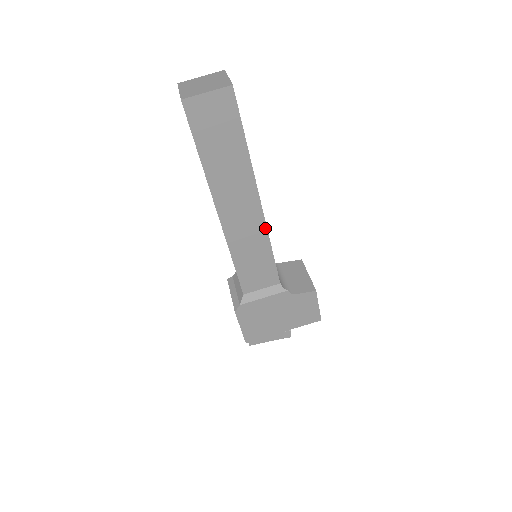
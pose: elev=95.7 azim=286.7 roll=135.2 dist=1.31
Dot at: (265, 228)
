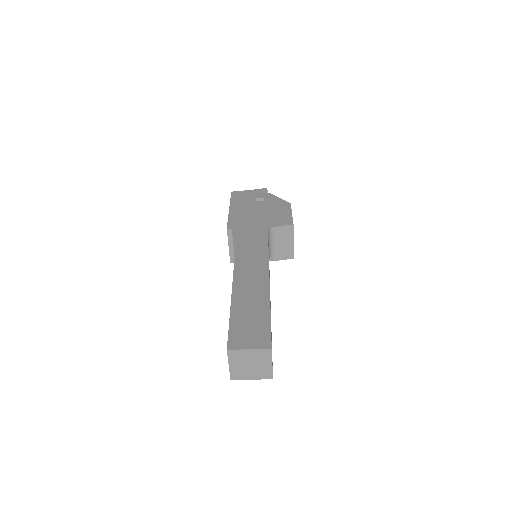
Dot at: occluded
